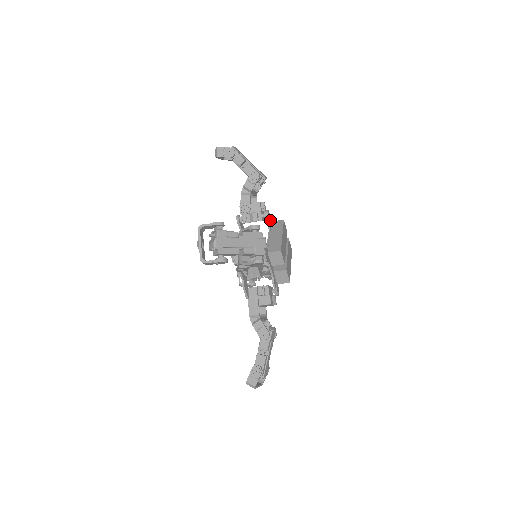
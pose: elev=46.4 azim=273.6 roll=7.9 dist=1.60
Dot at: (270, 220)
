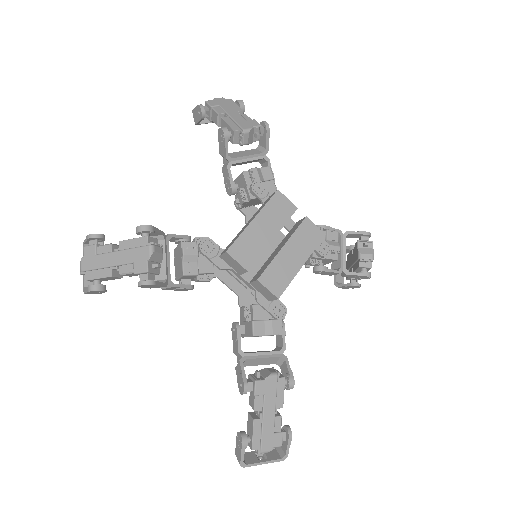
Dot at: (269, 194)
